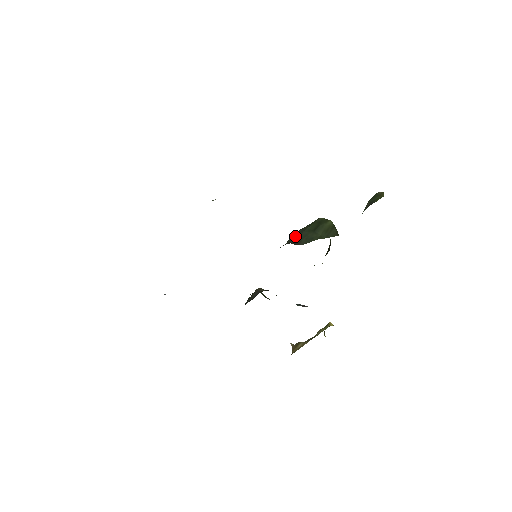
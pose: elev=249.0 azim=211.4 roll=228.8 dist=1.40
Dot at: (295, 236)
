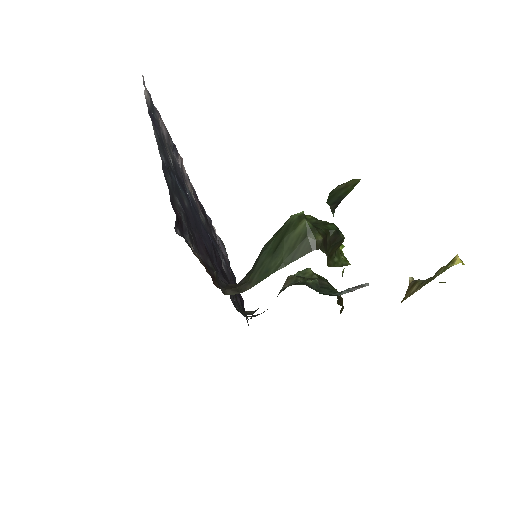
Dot at: occluded
